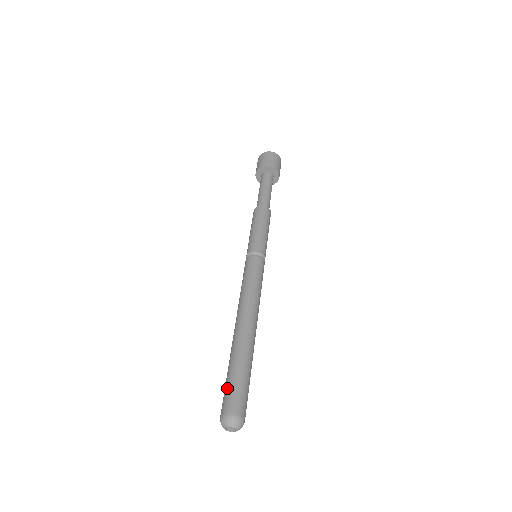
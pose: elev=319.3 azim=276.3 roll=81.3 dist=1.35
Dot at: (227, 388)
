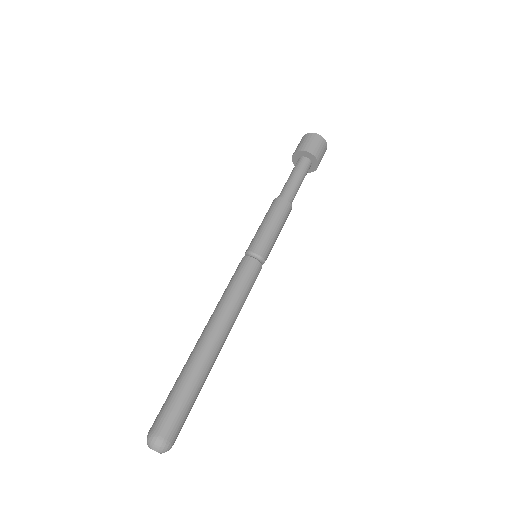
Dot at: (168, 404)
